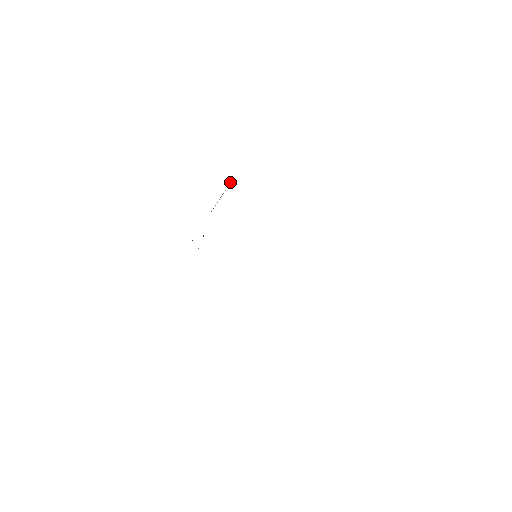
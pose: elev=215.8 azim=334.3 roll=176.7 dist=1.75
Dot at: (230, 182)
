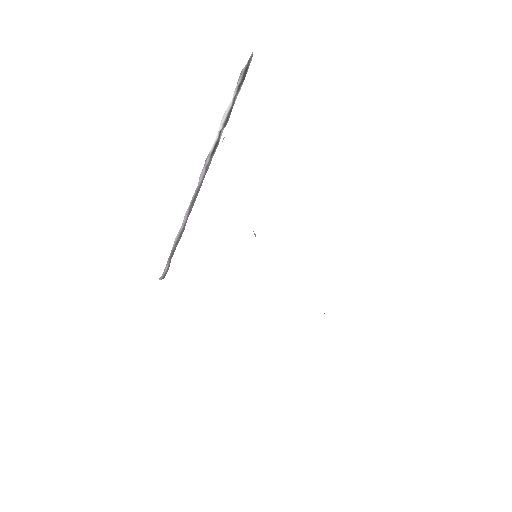
Dot at: (242, 77)
